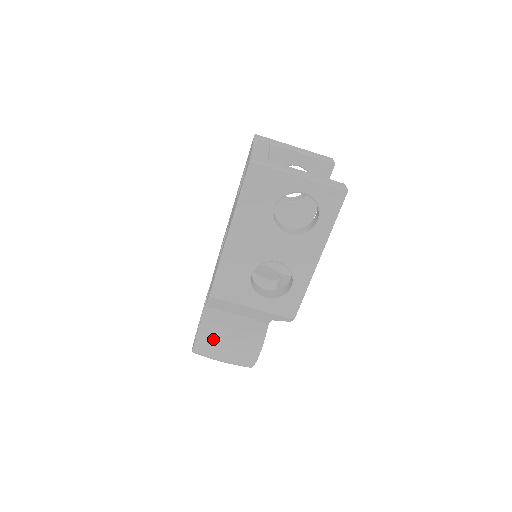
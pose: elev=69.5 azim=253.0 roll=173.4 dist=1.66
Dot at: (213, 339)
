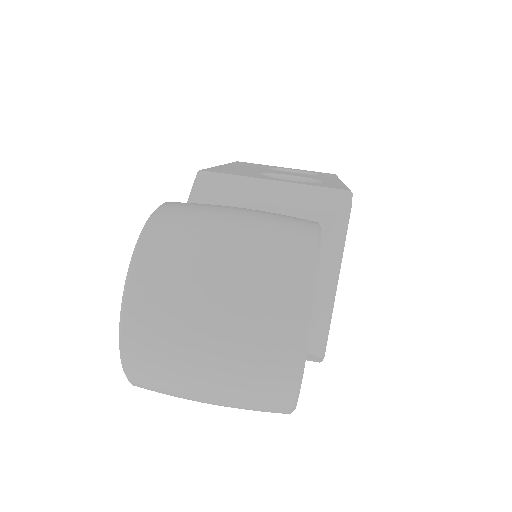
Dot at: (203, 204)
